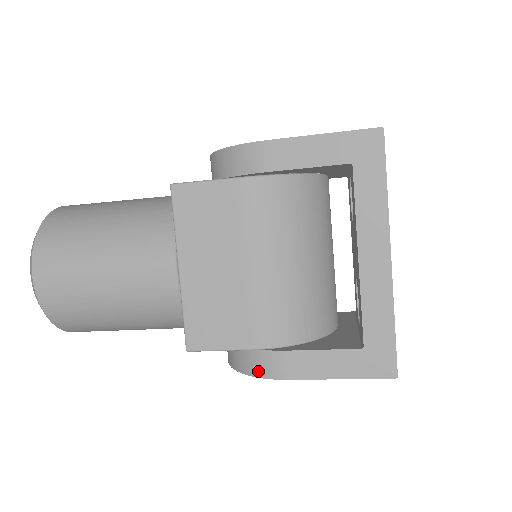
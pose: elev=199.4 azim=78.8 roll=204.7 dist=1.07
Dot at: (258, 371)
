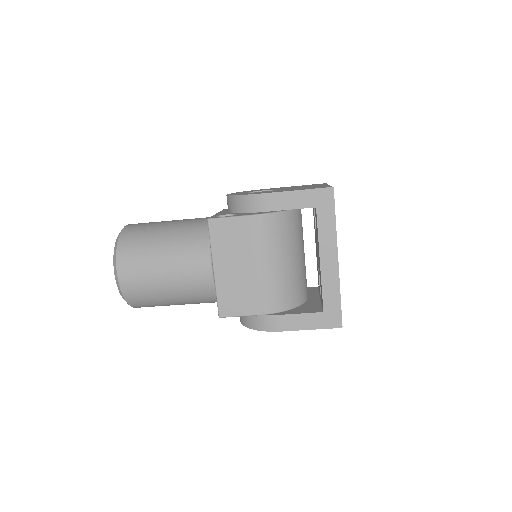
Dot at: (262, 327)
